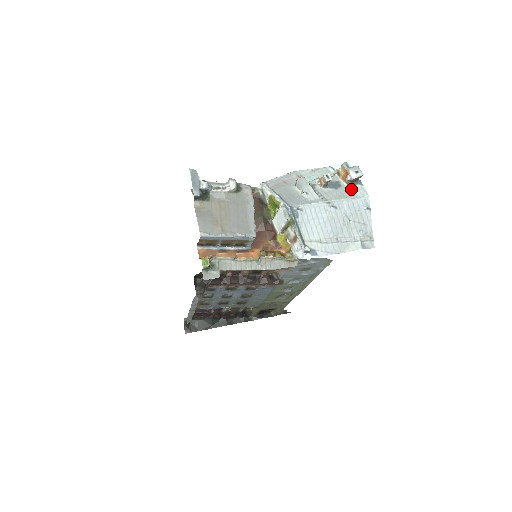
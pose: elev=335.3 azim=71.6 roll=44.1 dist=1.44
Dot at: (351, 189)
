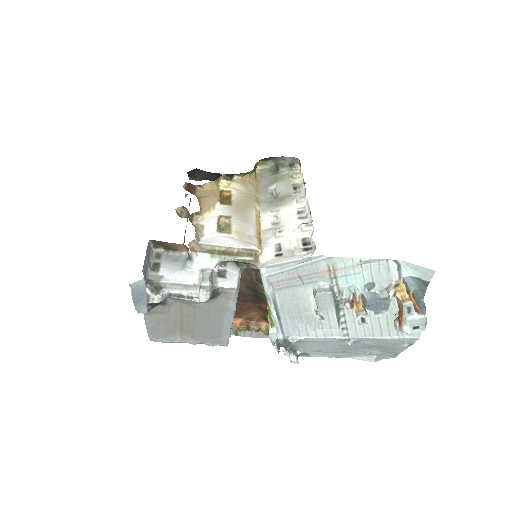
Dot at: occluded
